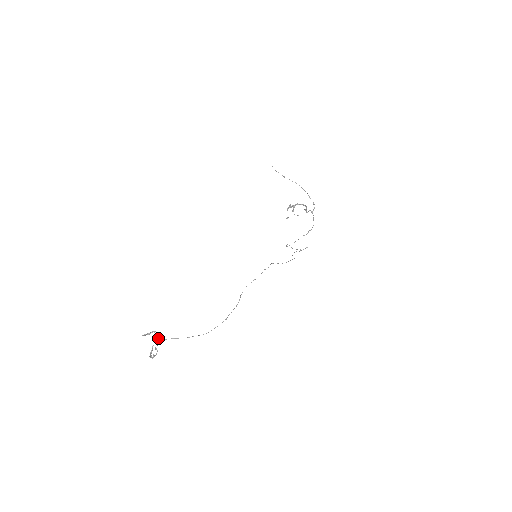
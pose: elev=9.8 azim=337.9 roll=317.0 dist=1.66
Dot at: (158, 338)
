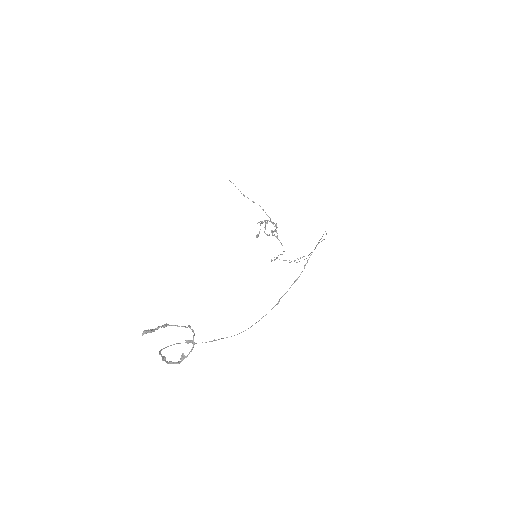
Dot at: (188, 325)
